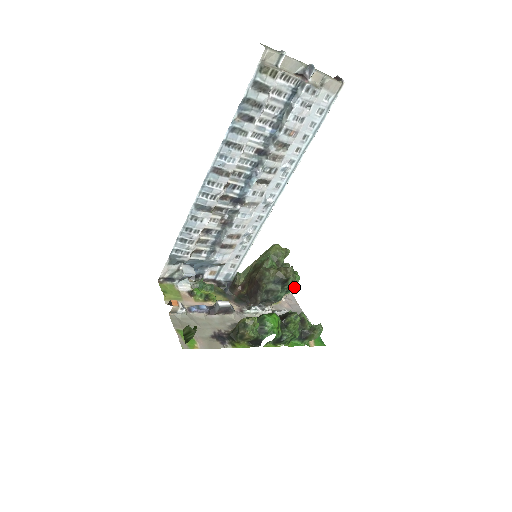
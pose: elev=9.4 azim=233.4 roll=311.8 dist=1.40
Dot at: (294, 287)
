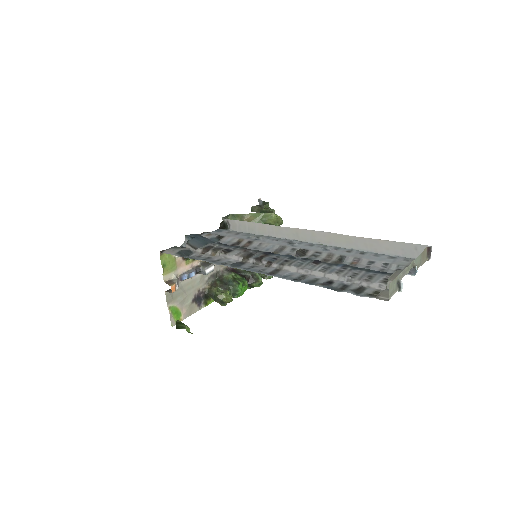
Dot at: occluded
